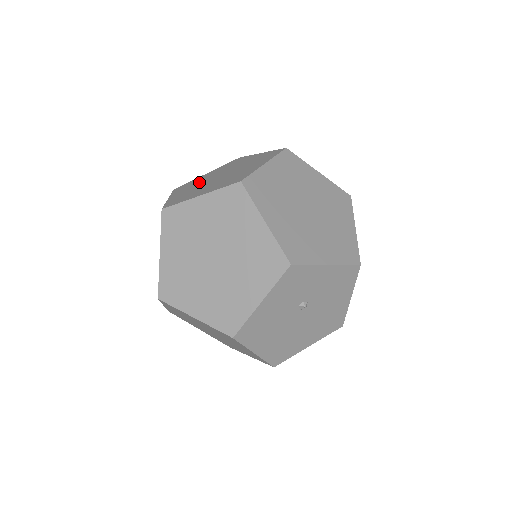
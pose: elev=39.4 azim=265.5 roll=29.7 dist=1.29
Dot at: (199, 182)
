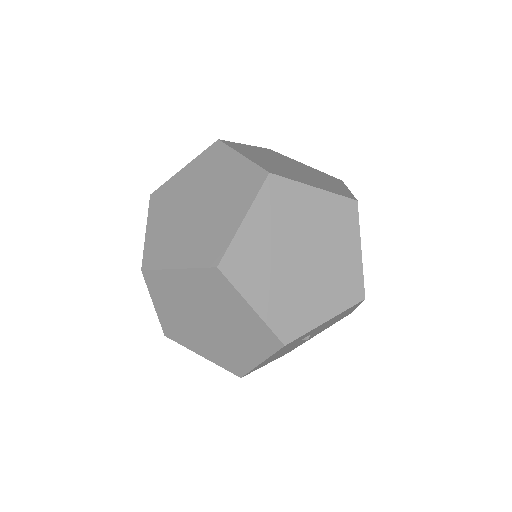
Dot at: (175, 203)
